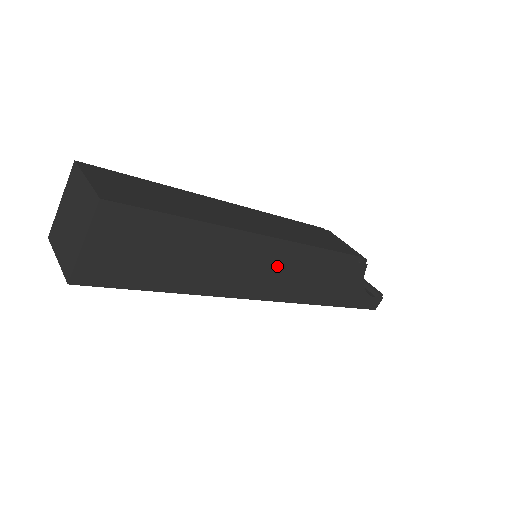
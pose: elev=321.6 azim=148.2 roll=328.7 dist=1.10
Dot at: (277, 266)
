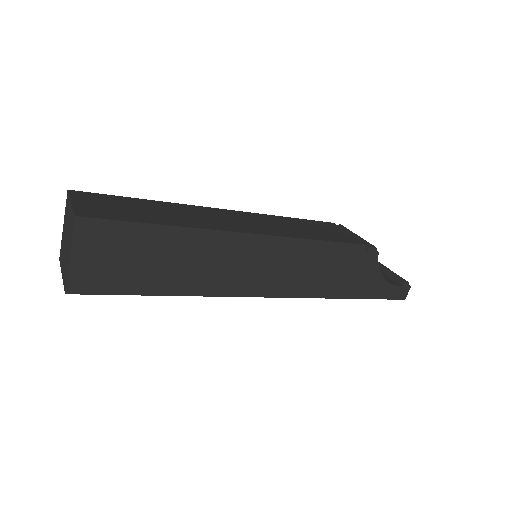
Dot at: (271, 262)
